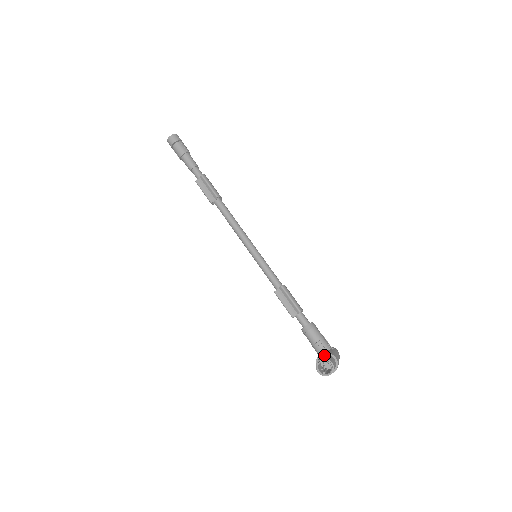
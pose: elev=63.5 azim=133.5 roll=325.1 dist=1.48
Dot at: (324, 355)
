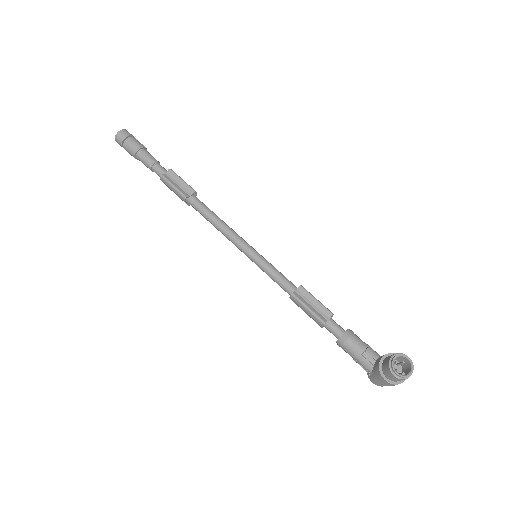
Dot at: (390, 355)
